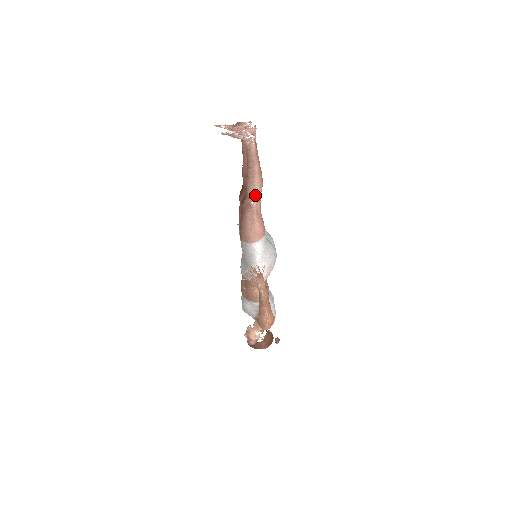
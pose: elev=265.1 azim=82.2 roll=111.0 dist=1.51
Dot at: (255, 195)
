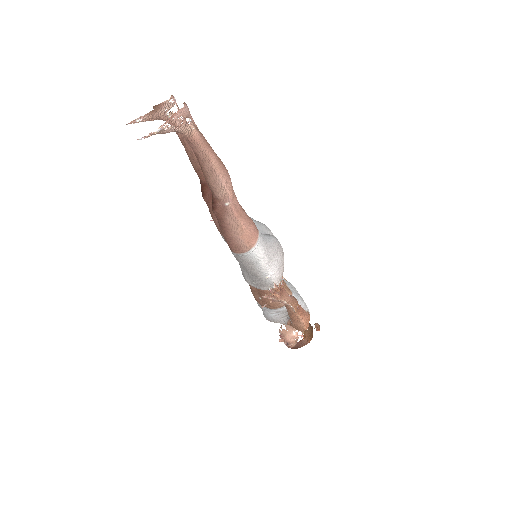
Dot at: (226, 193)
